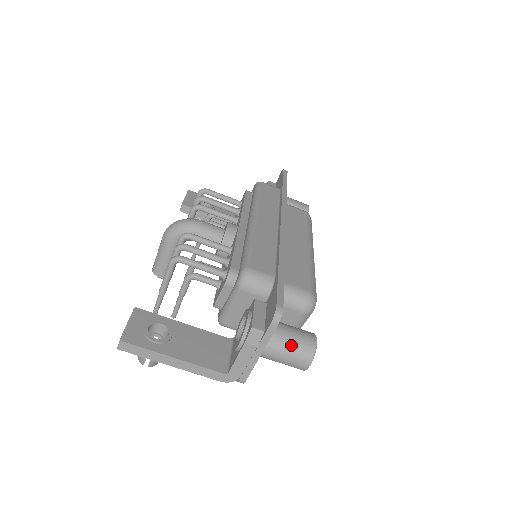
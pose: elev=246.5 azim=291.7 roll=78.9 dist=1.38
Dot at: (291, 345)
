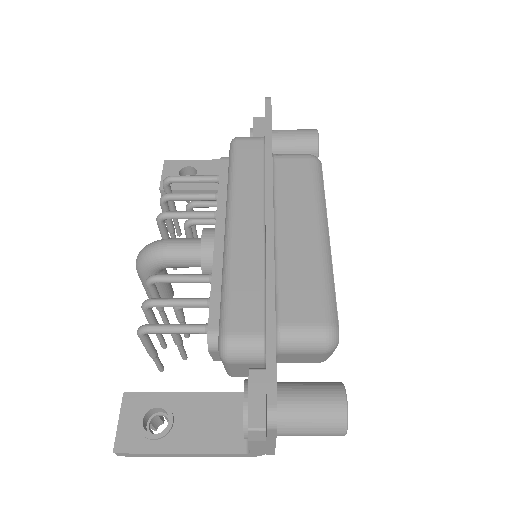
Dot at: (311, 422)
